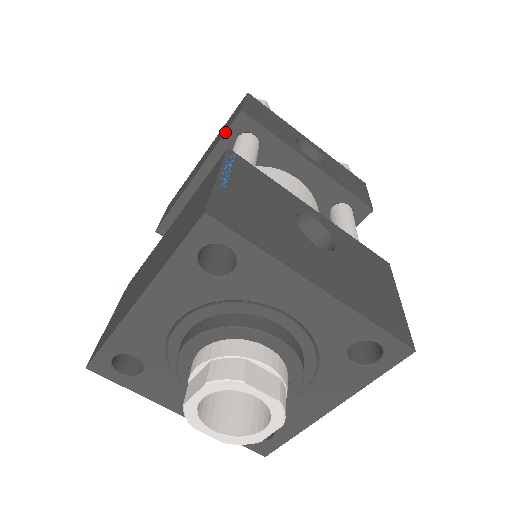
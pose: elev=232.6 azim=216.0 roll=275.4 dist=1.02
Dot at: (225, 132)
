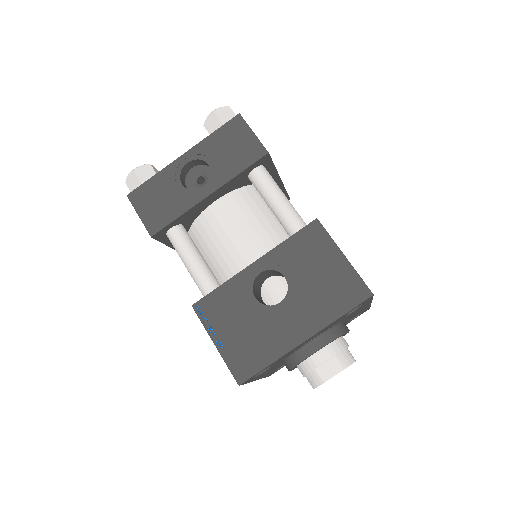
Dot at: occluded
